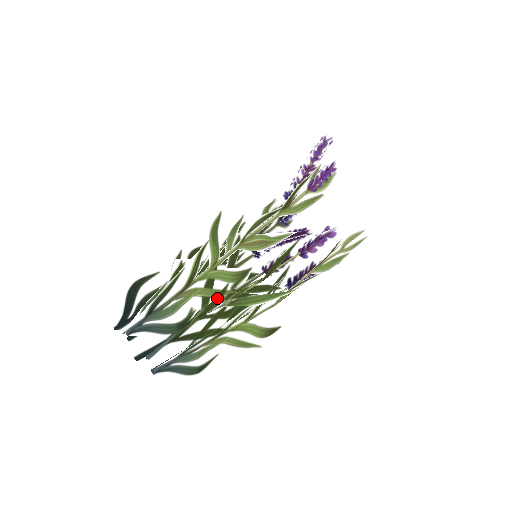
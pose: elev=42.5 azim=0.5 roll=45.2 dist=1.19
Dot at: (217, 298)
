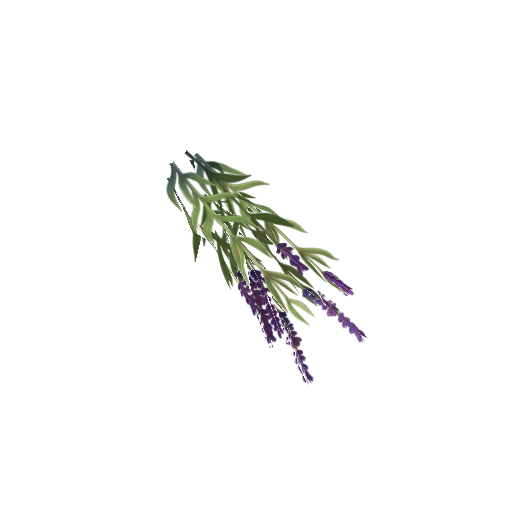
Dot at: (236, 179)
